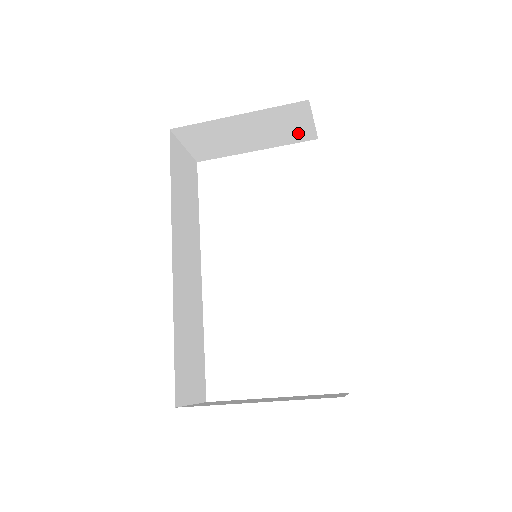
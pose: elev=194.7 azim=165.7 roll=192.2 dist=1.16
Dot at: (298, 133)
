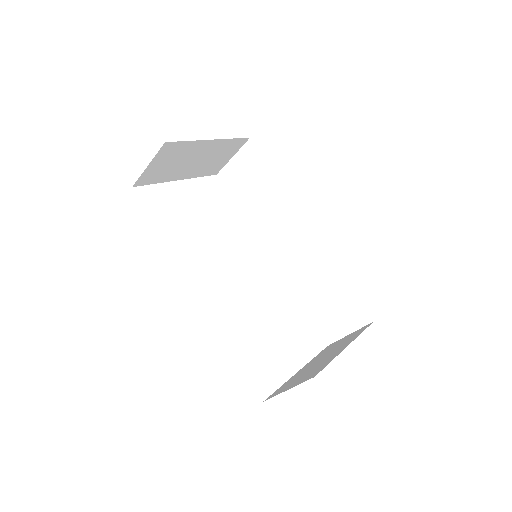
Dot at: (215, 166)
